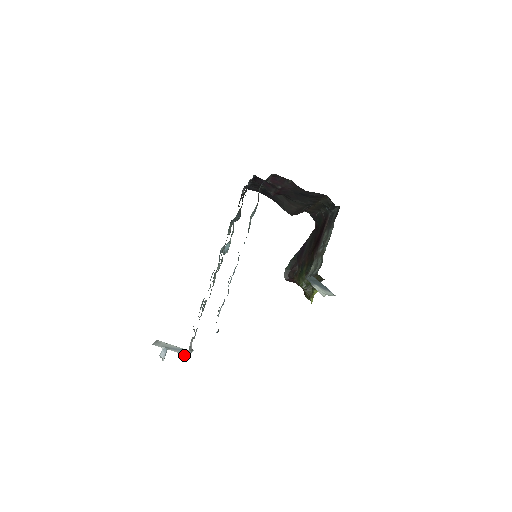
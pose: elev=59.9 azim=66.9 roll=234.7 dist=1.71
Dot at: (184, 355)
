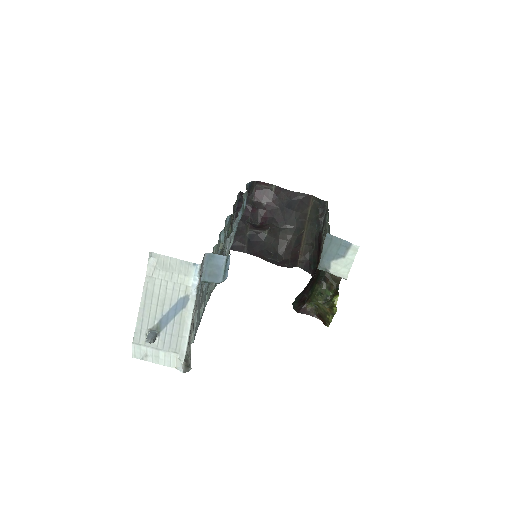
Dot at: (181, 357)
